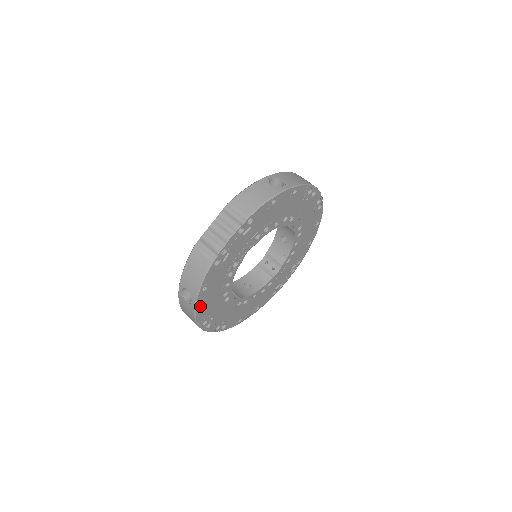
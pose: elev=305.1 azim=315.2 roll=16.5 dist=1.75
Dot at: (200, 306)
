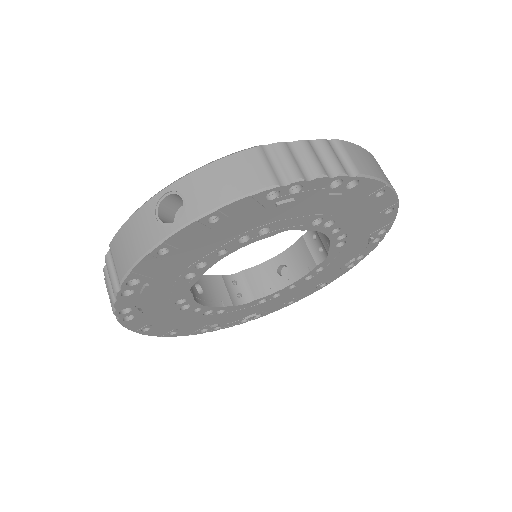
Dot at: (172, 243)
